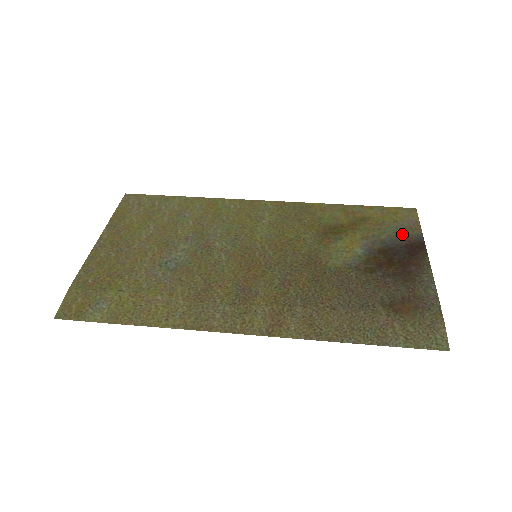
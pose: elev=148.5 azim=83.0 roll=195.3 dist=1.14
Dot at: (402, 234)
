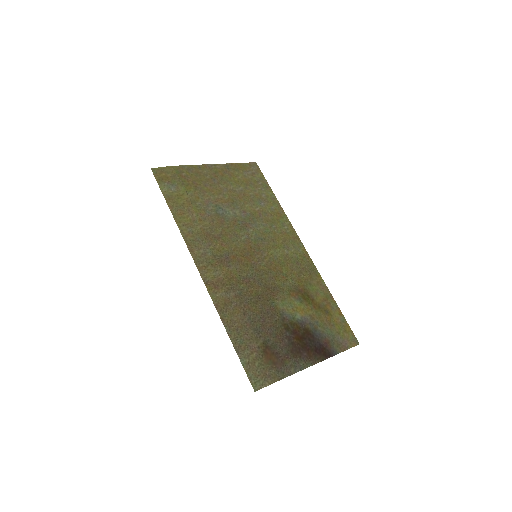
Dot at: (330, 340)
